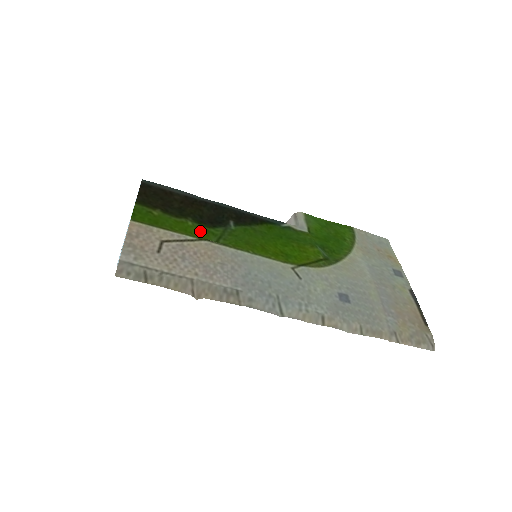
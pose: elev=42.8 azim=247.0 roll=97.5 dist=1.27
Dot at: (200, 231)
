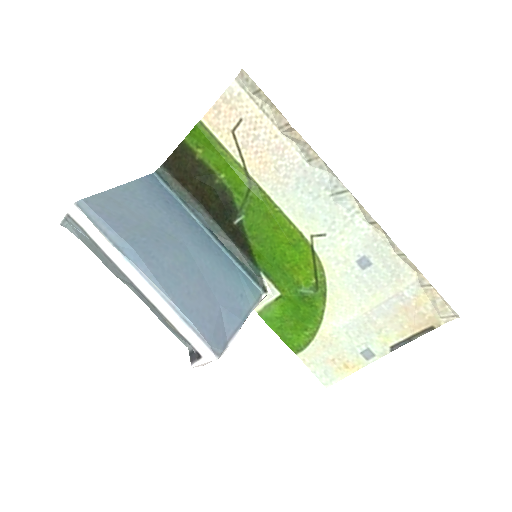
Dot at: (234, 180)
